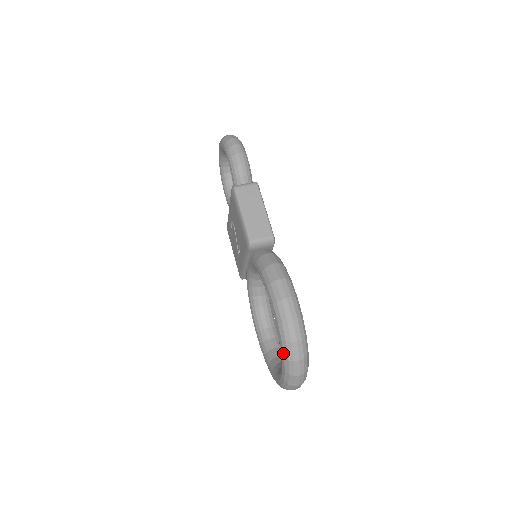
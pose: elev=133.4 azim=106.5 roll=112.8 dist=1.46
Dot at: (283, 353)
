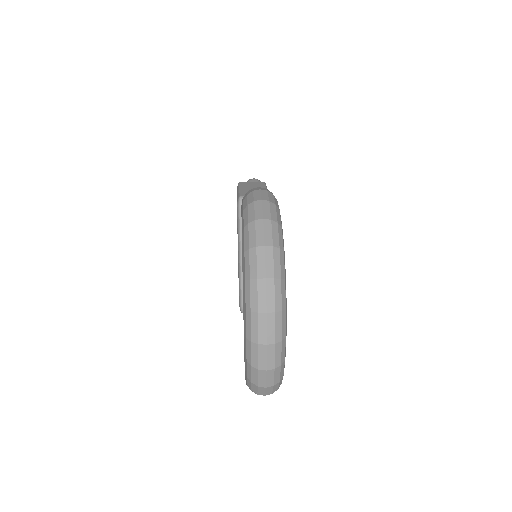
Dot at: (244, 244)
